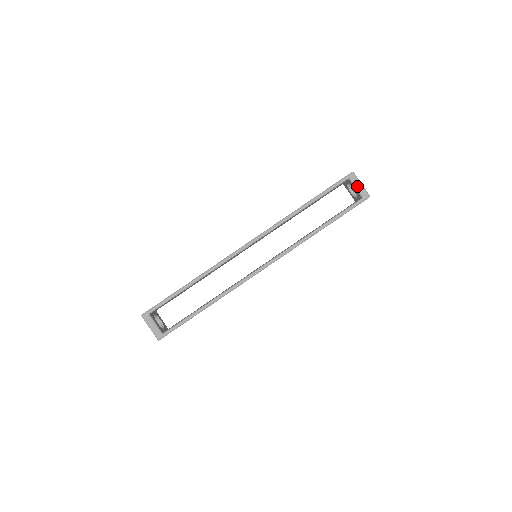
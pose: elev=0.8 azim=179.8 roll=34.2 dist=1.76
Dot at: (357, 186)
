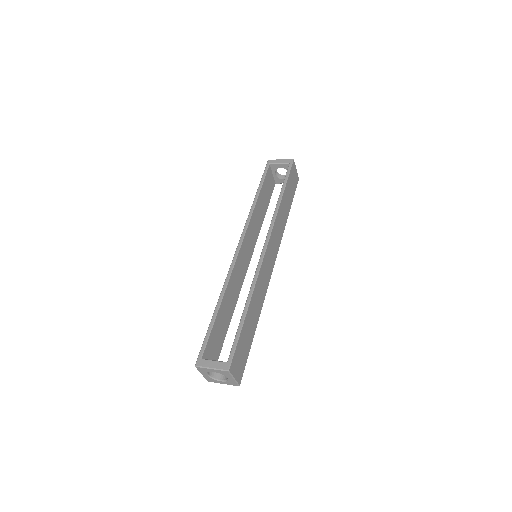
Dot at: (279, 162)
